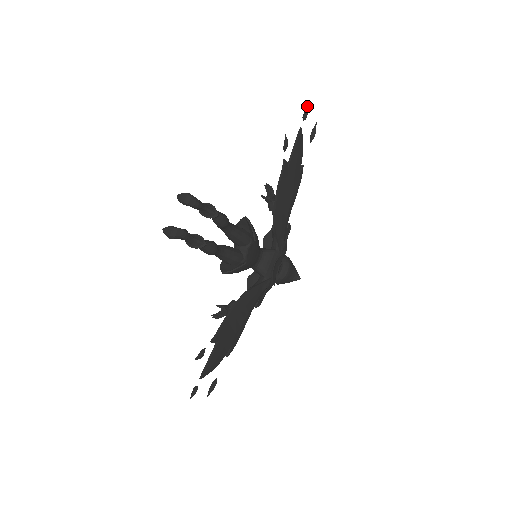
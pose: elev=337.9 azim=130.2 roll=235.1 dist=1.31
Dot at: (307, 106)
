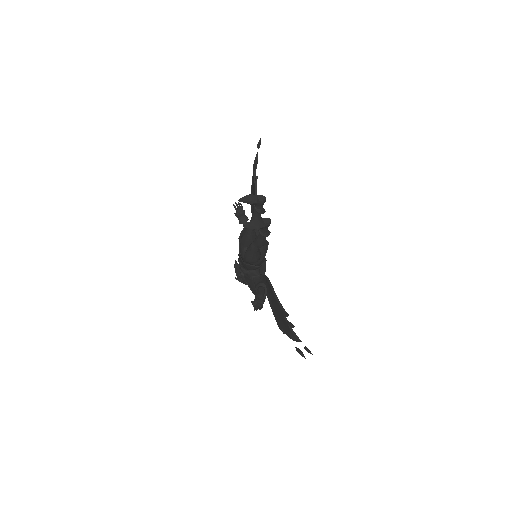
Dot at: (260, 138)
